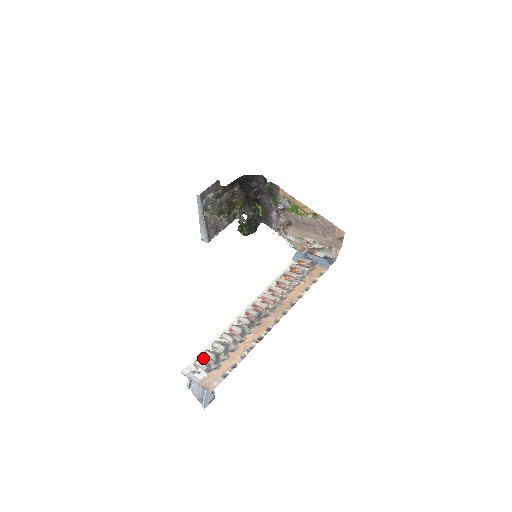
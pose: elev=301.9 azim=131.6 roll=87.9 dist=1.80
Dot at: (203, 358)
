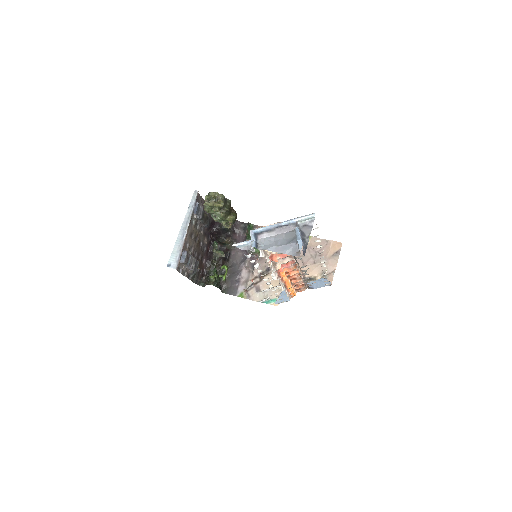
Dot at: occluded
